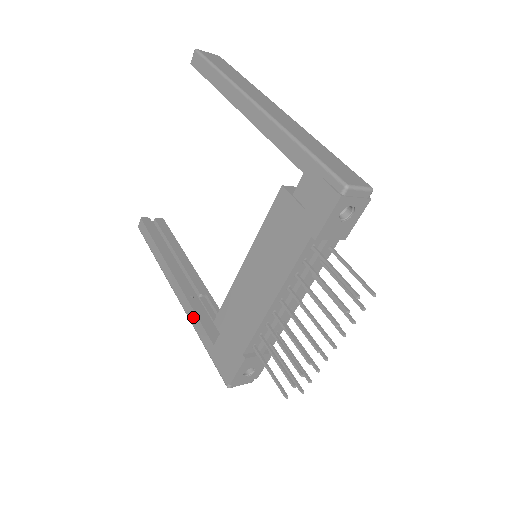
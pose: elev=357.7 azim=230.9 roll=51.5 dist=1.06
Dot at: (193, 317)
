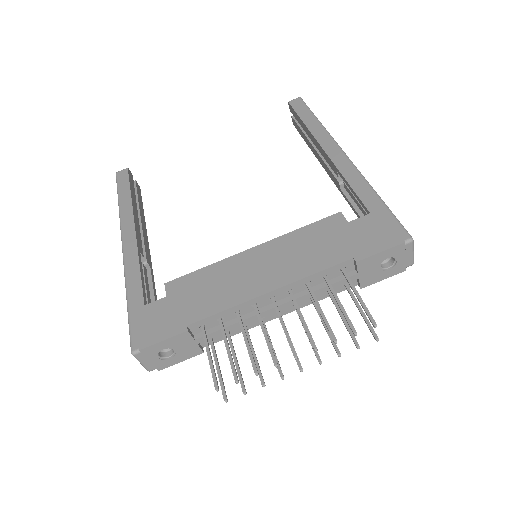
Dot at: (134, 270)
